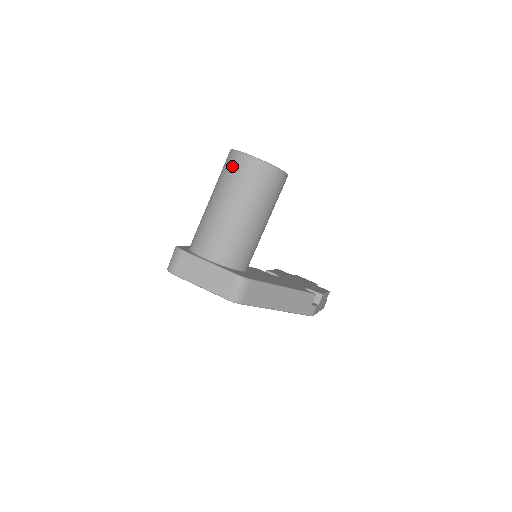
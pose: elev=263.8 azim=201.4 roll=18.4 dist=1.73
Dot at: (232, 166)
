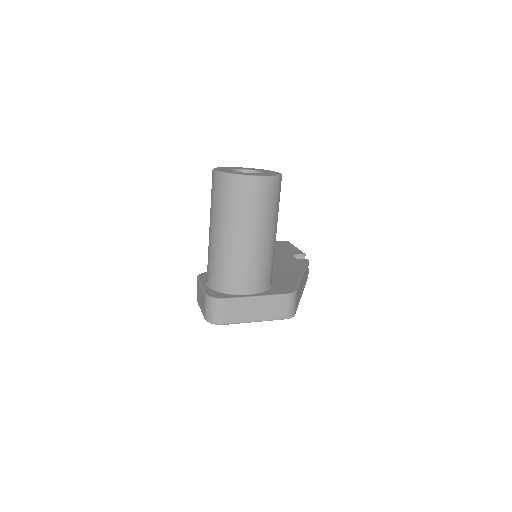
Dot at: (240, 193)
